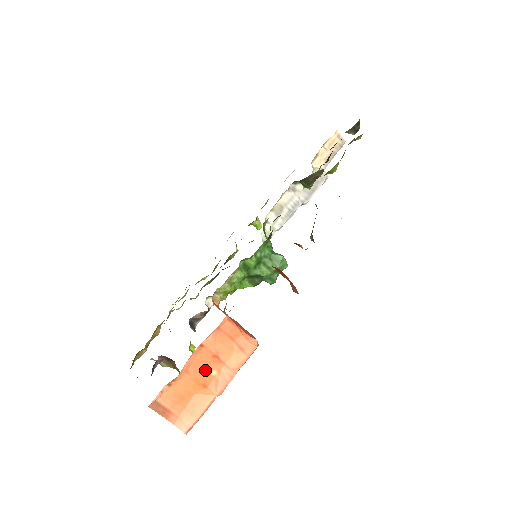
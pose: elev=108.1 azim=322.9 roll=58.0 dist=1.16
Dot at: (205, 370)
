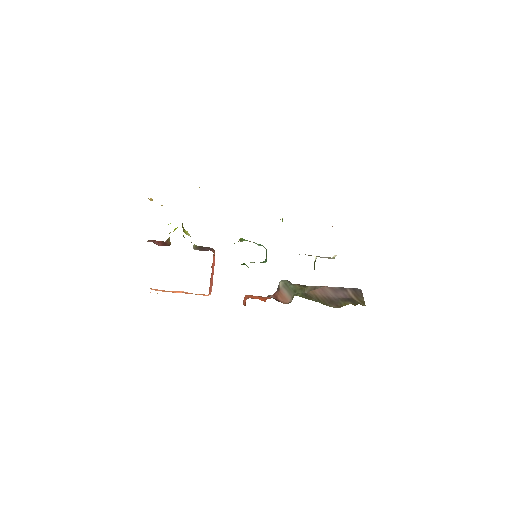
Dot at: occluded
